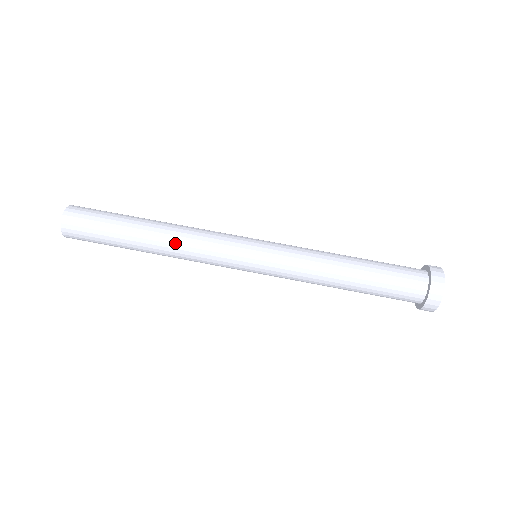
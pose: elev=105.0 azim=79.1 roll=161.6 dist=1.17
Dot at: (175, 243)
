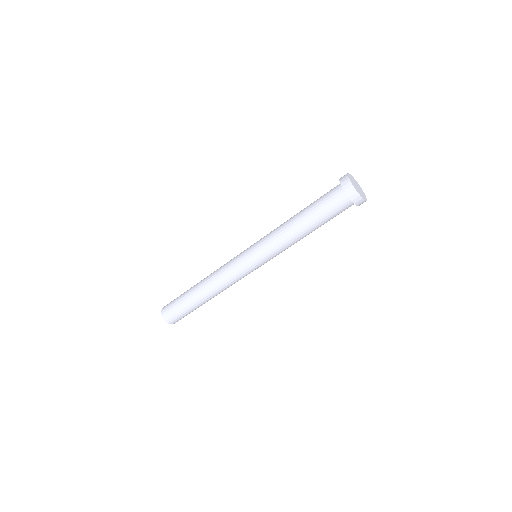
Dot at: (221, 291)
